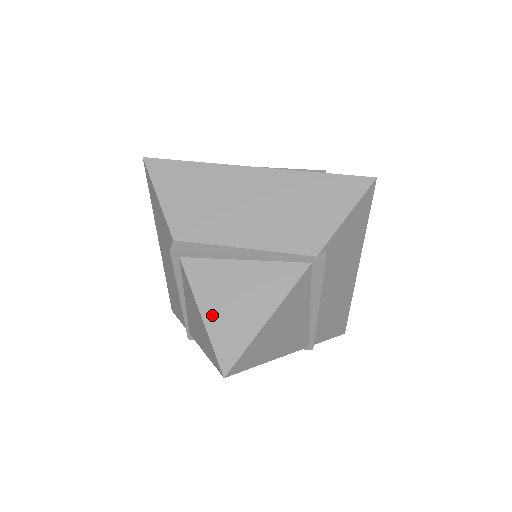
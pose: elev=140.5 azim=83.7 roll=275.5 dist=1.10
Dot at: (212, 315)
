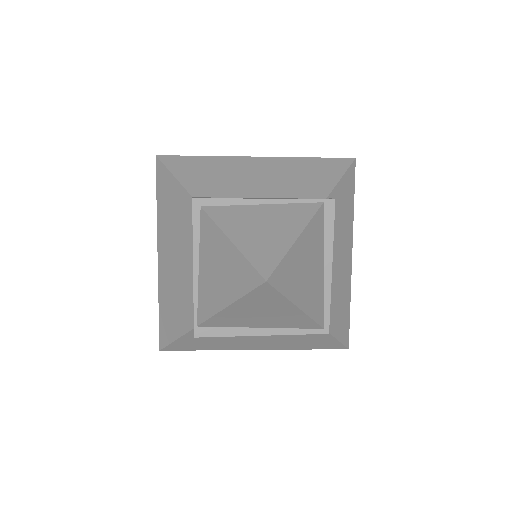
Dot at: (242, 239)
